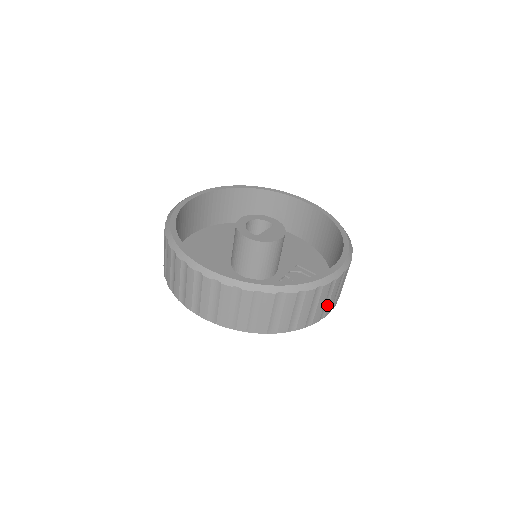
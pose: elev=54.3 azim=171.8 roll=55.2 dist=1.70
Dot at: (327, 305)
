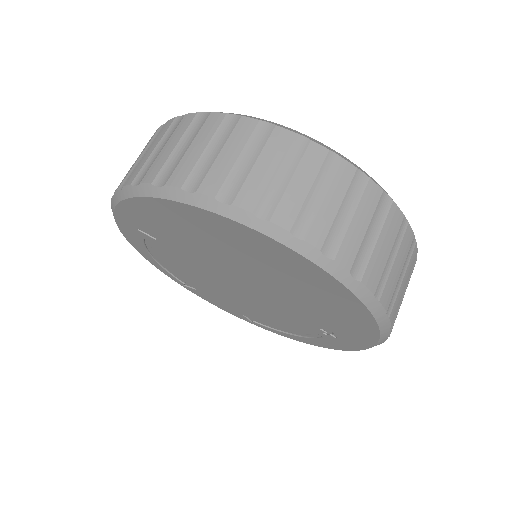
Dot at: (282, 191)
